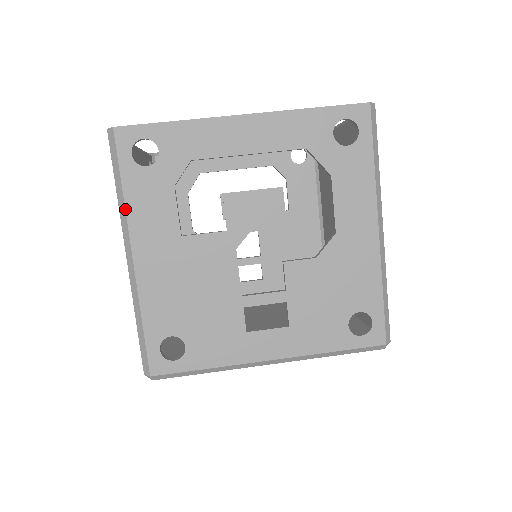
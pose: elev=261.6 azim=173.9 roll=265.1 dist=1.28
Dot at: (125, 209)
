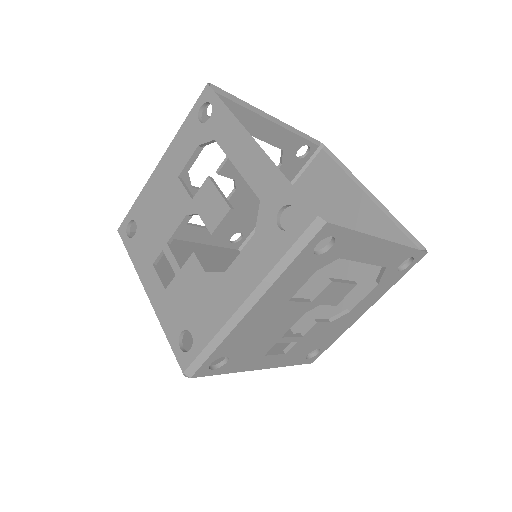
Dot at: (278, 278)
